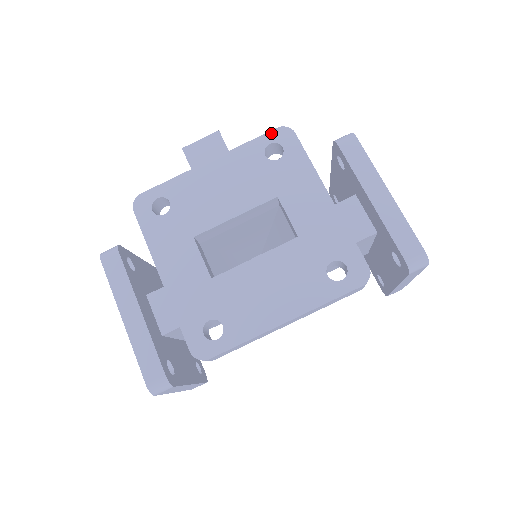
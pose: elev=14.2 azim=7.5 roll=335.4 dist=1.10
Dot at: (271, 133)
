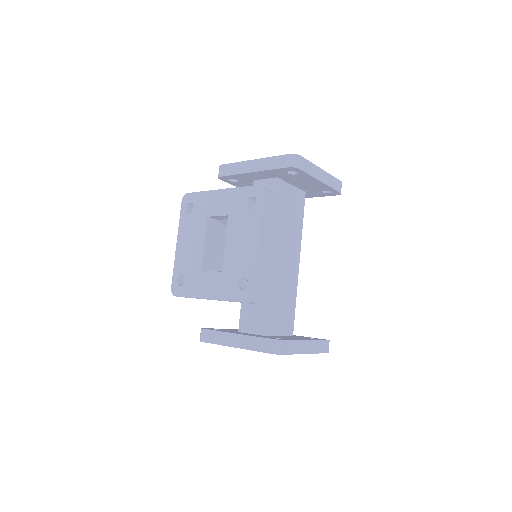
Dot at: (182, 205)
